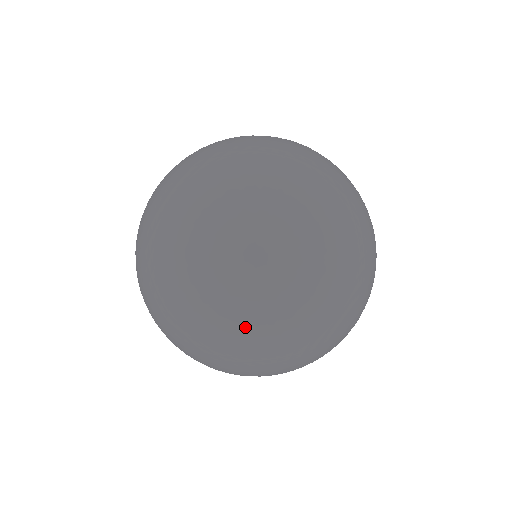
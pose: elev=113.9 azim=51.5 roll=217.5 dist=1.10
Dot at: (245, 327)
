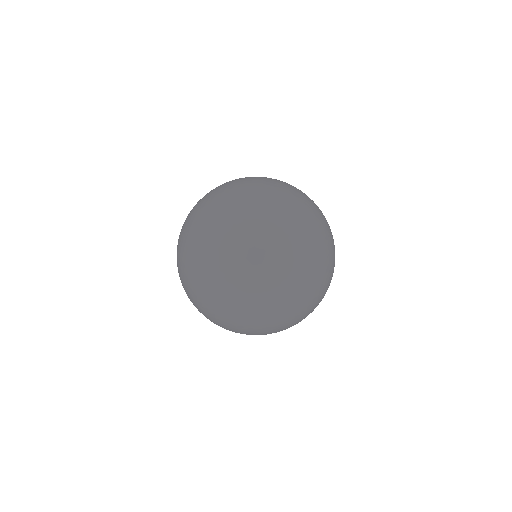
Dot at: (285, 227)
